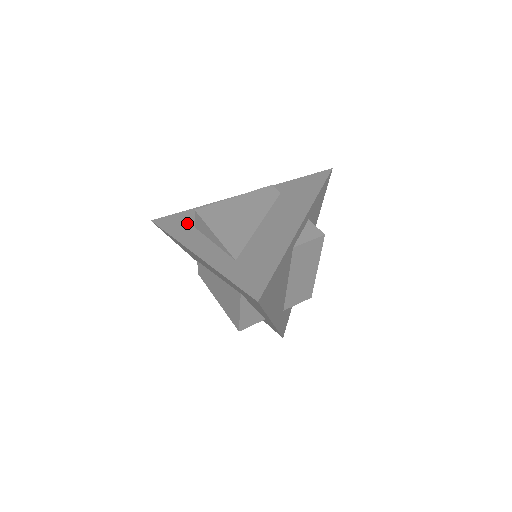
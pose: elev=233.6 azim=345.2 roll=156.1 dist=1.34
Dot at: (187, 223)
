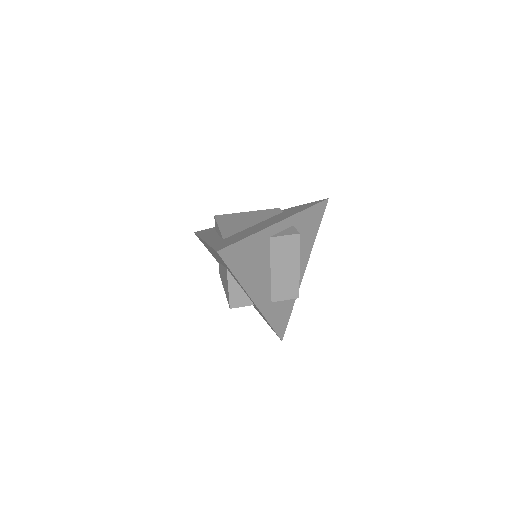
Dot at: (213, 230)
